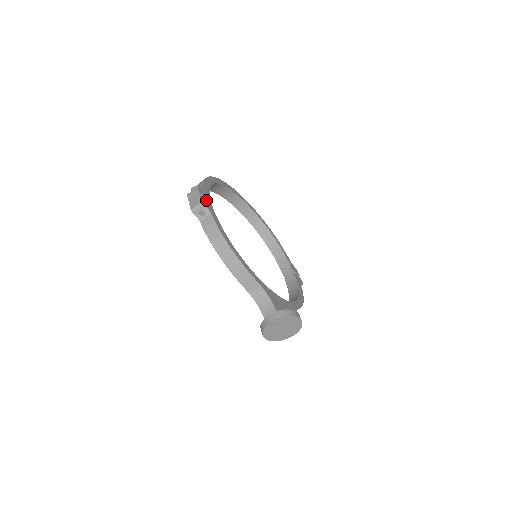
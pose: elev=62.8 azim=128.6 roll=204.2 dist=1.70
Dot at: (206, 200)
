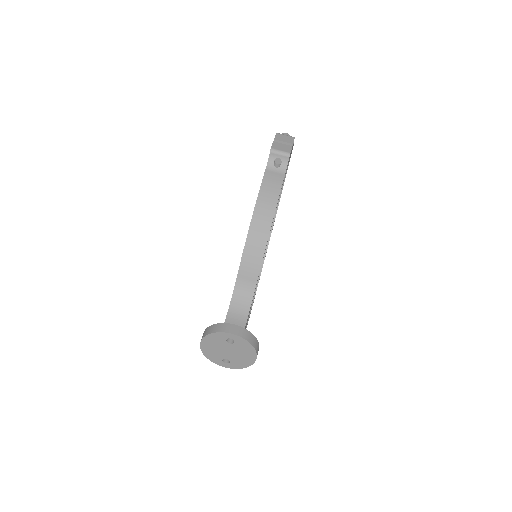
Dot at: occluded
